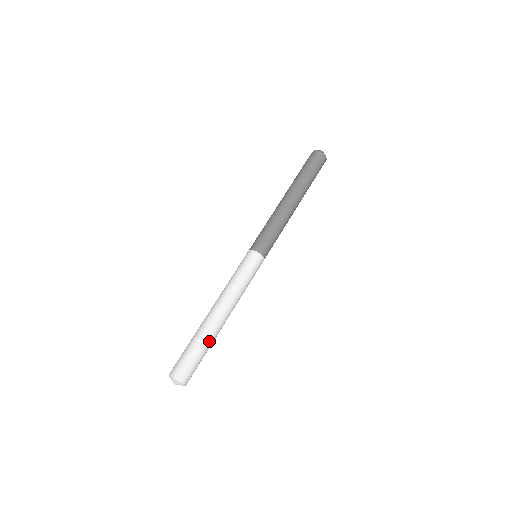
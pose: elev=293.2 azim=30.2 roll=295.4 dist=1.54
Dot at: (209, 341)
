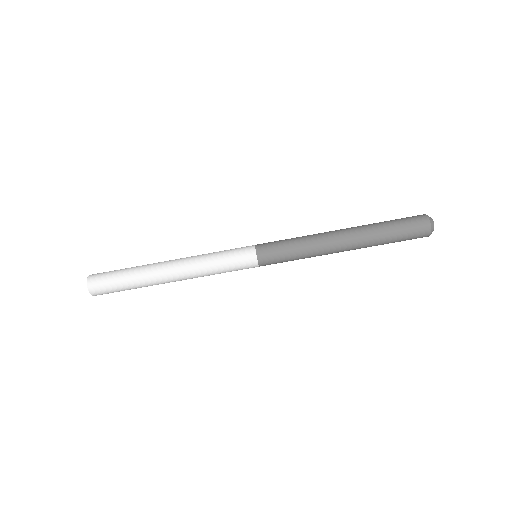
Dot at: occluded
